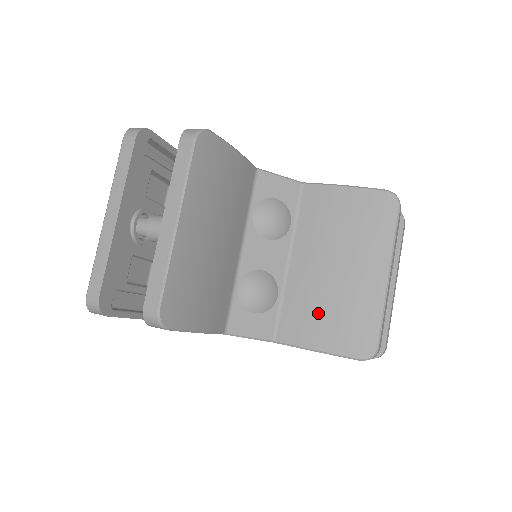
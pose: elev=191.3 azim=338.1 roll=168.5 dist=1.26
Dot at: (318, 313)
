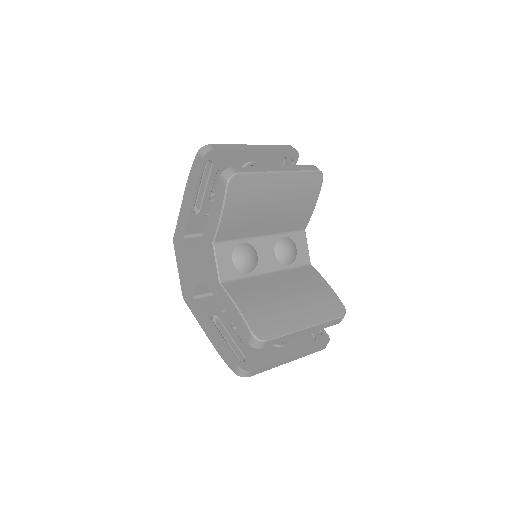
Dot at: (258, 298)
